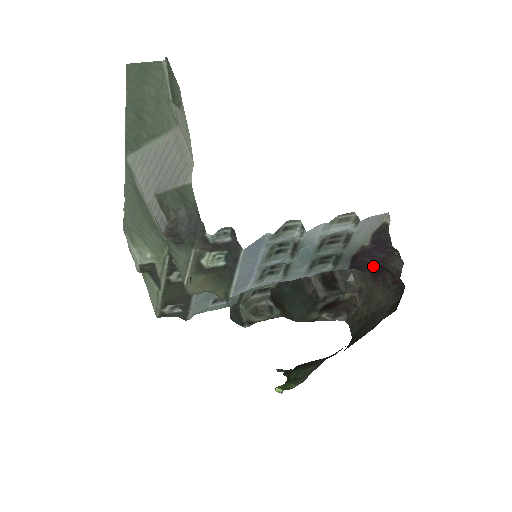
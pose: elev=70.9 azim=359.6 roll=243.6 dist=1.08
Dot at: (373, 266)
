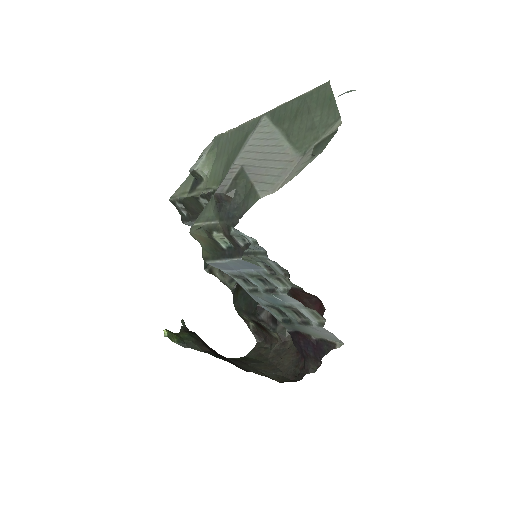
Dot at: (301, 350)
